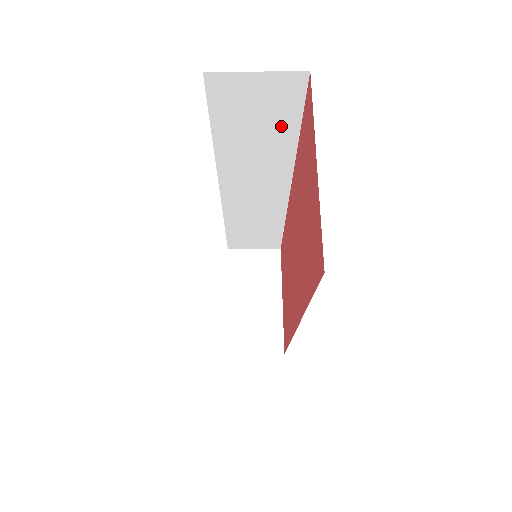
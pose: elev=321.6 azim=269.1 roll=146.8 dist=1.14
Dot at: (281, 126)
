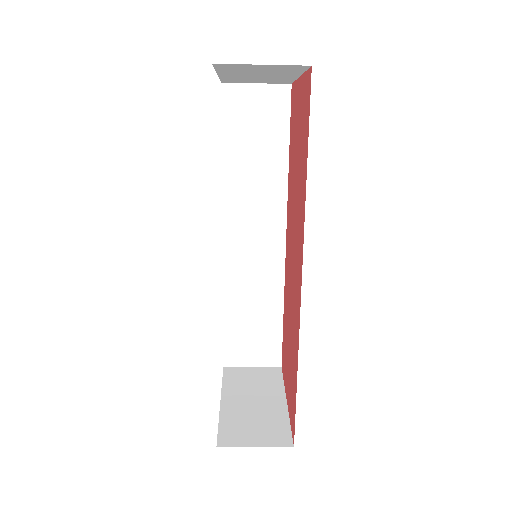
Dot at: (275, 143)
